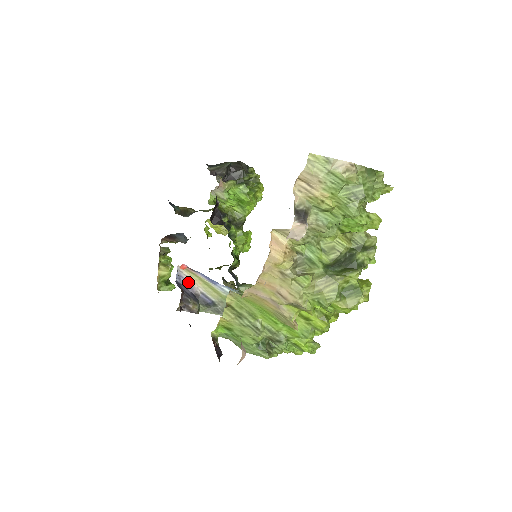
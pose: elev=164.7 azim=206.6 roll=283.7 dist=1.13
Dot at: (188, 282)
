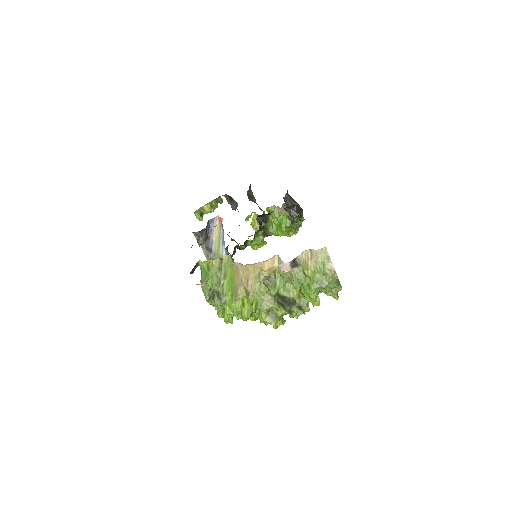
Dot at: (213, 228)
